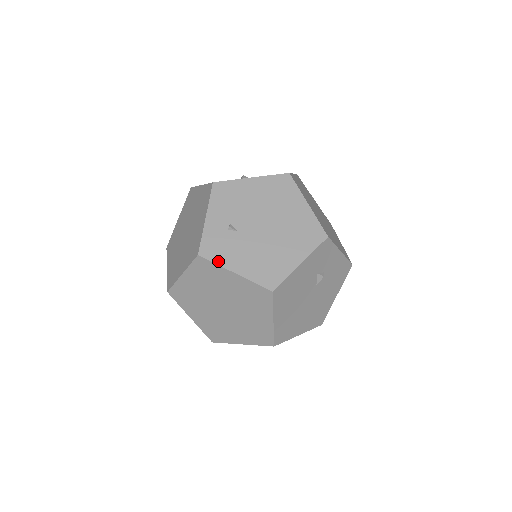
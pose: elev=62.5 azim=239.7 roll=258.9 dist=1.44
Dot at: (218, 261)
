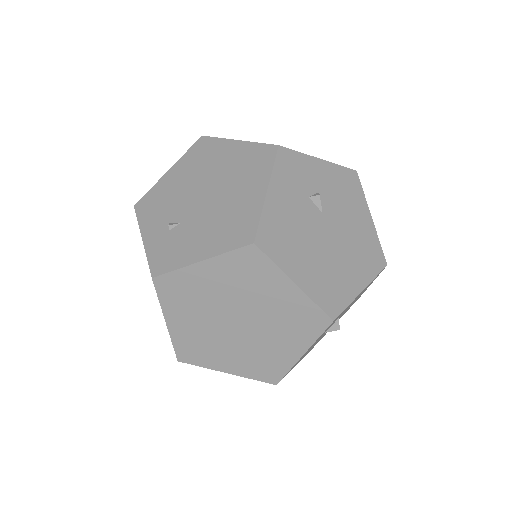
Dot at: (176, 266)
